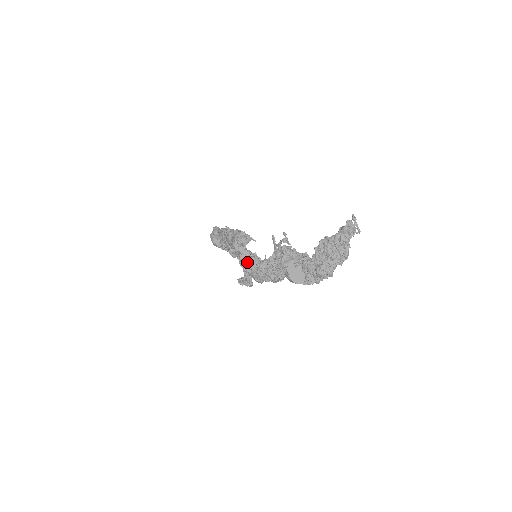
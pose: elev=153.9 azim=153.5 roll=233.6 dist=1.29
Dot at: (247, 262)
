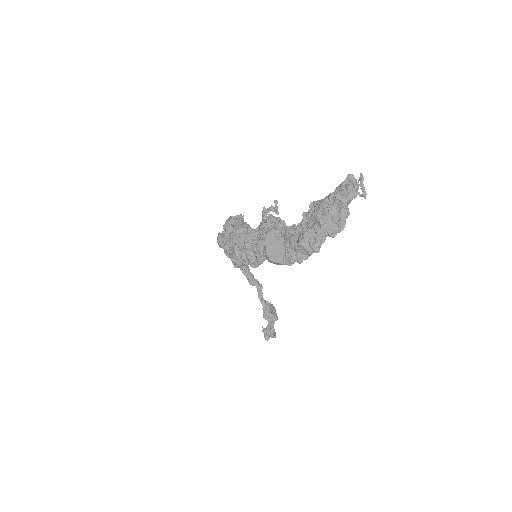
Dot at: (228, 238)
